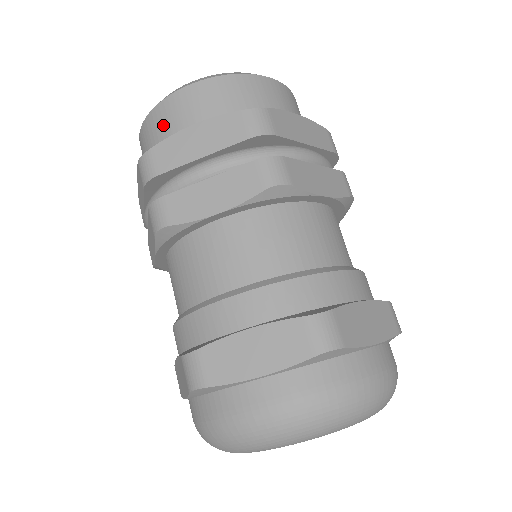
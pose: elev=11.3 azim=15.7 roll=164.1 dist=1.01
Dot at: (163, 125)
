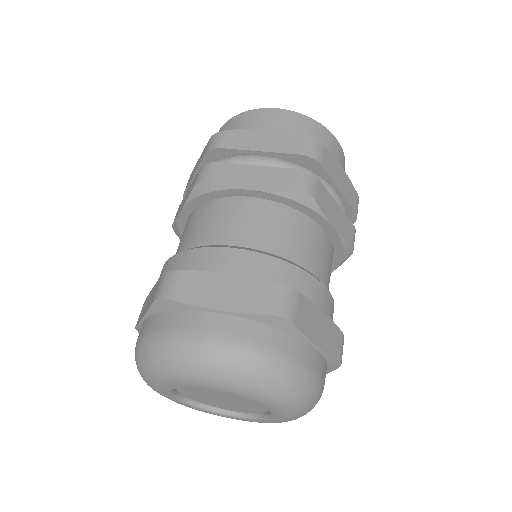
Dot at: occluded
